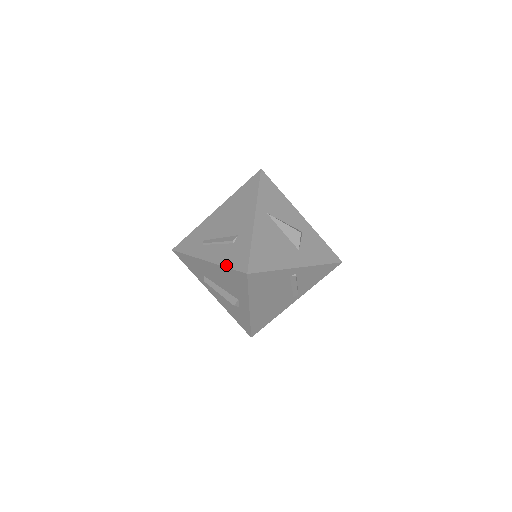
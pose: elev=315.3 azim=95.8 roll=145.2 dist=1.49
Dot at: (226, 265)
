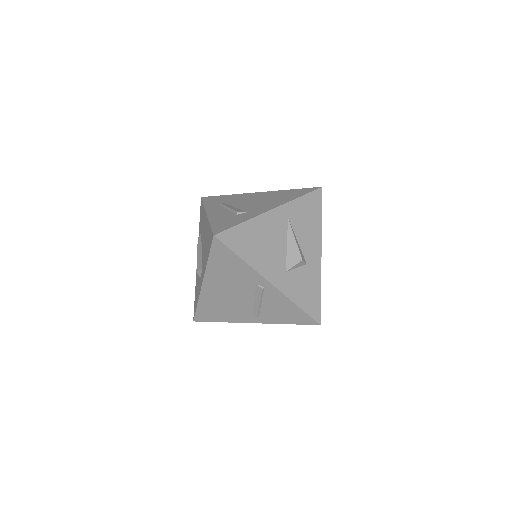
Dot at: (212, 223)
